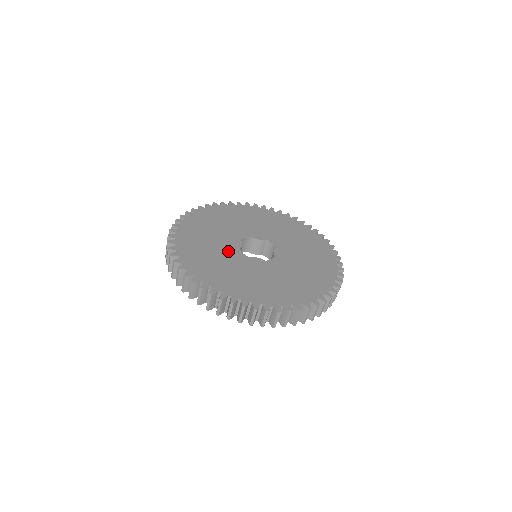
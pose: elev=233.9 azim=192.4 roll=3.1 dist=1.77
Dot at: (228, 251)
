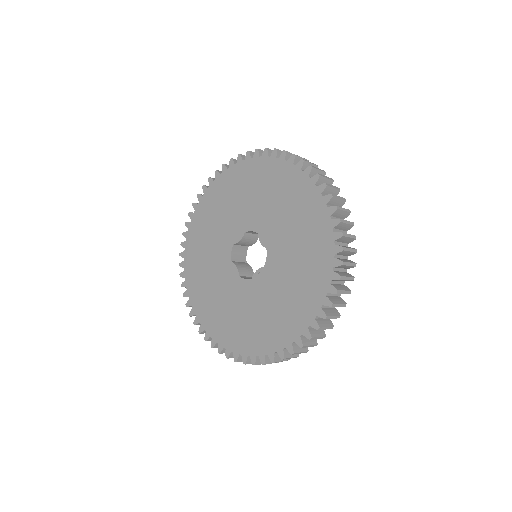
Dot at: (235, 291)
